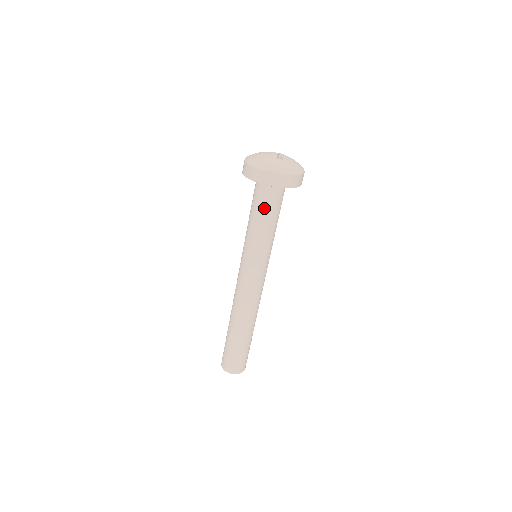
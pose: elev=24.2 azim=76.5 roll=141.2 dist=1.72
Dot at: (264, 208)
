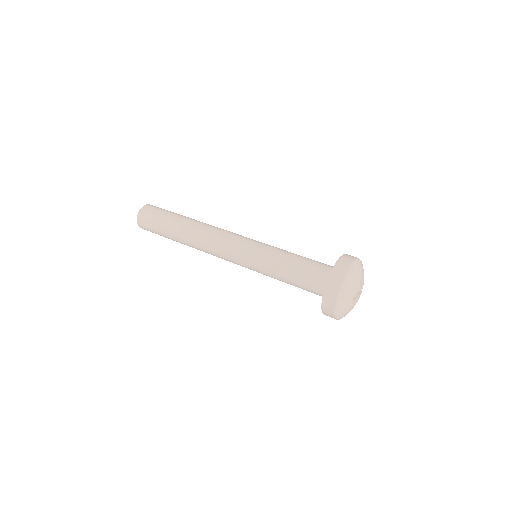
Dot at: occluded
